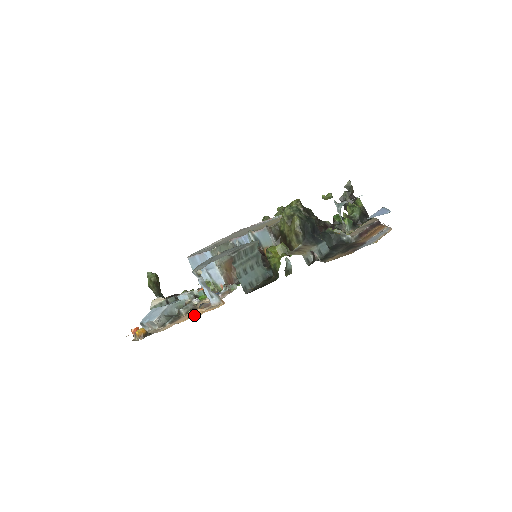
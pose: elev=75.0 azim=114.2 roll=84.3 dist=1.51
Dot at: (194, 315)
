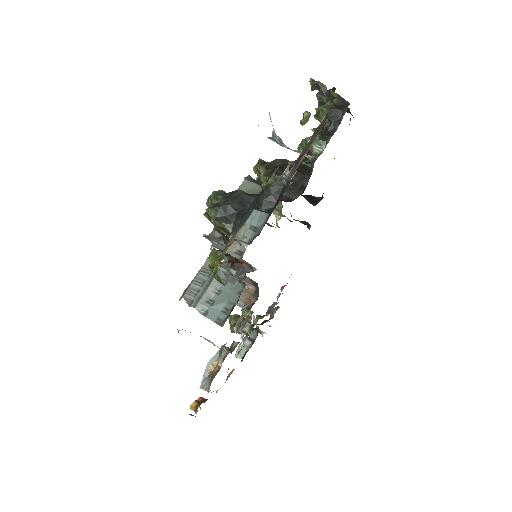
Dot at: (215, 368)
